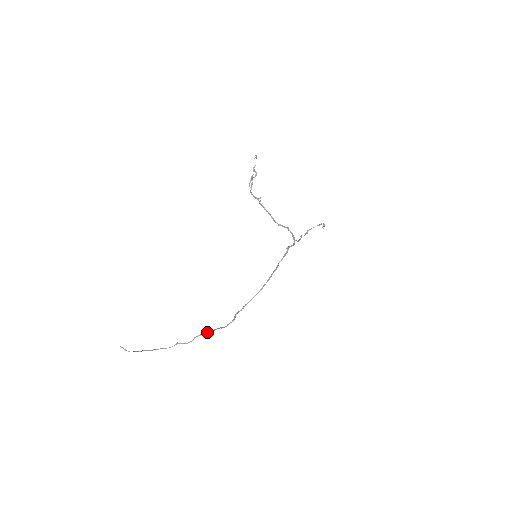
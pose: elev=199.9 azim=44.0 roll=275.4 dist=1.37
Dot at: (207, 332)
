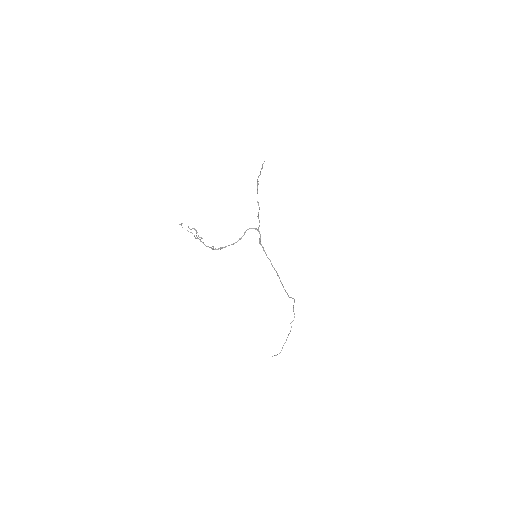
Dot at: occluded
